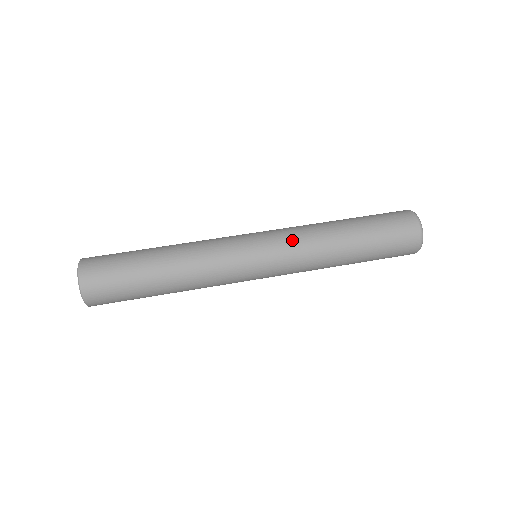
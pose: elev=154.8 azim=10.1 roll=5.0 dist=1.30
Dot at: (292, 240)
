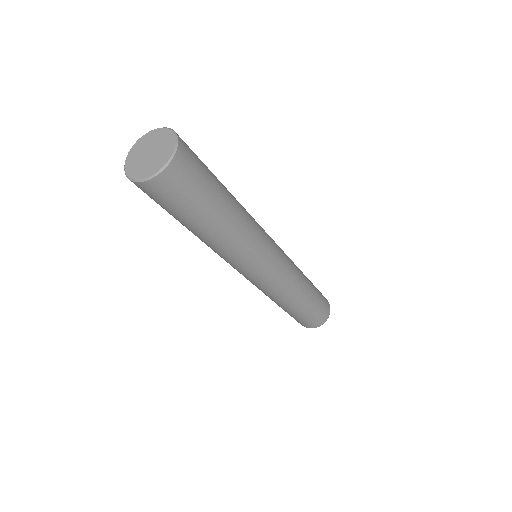
Dot at: (289, 258)
